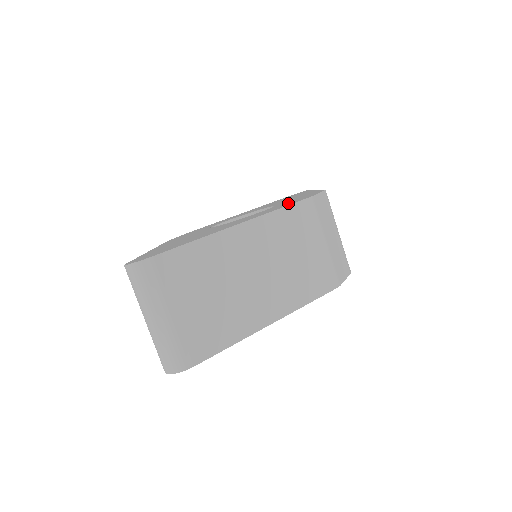
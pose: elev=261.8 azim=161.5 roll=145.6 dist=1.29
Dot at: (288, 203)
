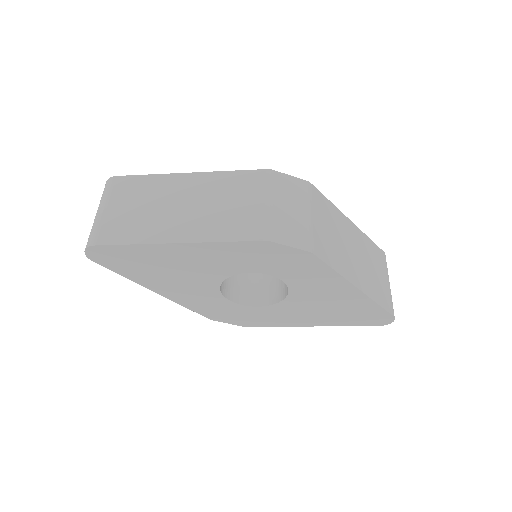
Dot at: occluded
